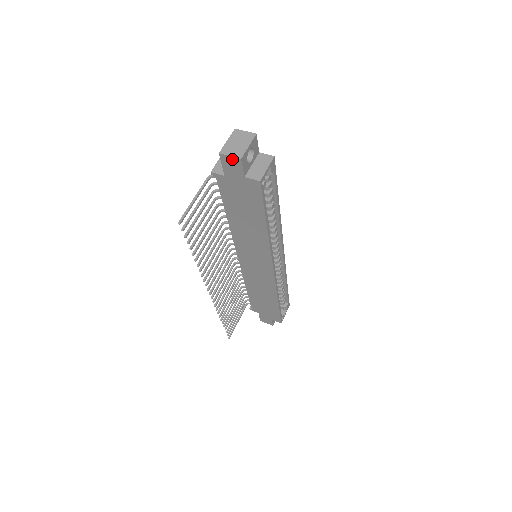
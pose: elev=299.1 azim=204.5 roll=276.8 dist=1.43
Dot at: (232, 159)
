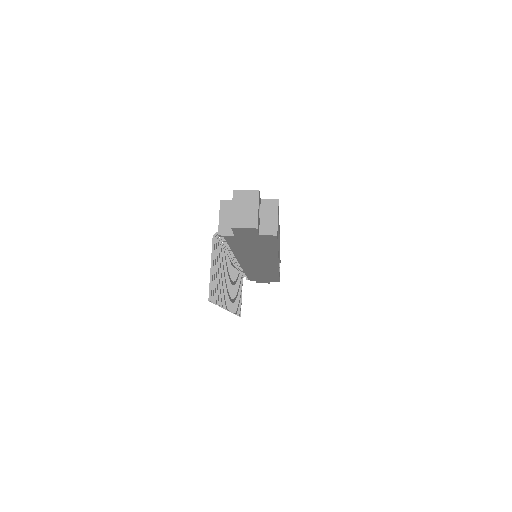
Dot at: (246, 229)
